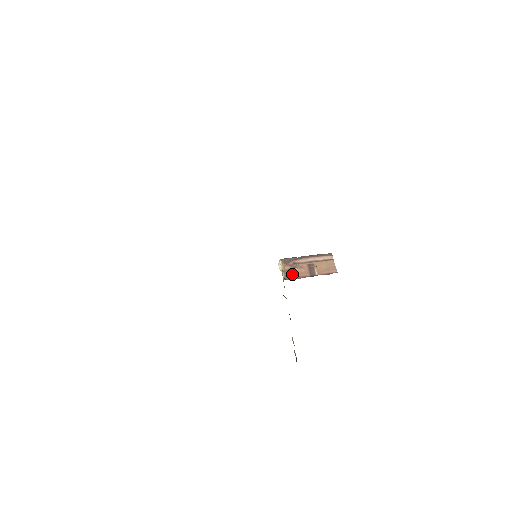
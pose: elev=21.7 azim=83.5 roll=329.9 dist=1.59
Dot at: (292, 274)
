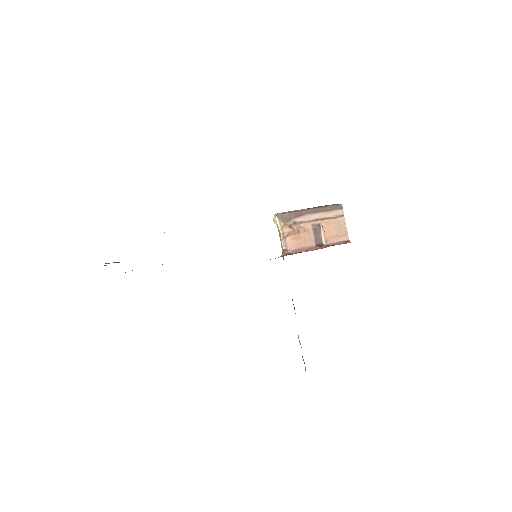
Dot at: (294, 243)
